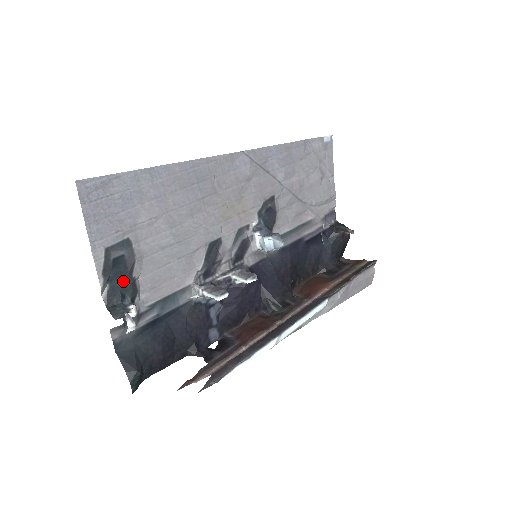
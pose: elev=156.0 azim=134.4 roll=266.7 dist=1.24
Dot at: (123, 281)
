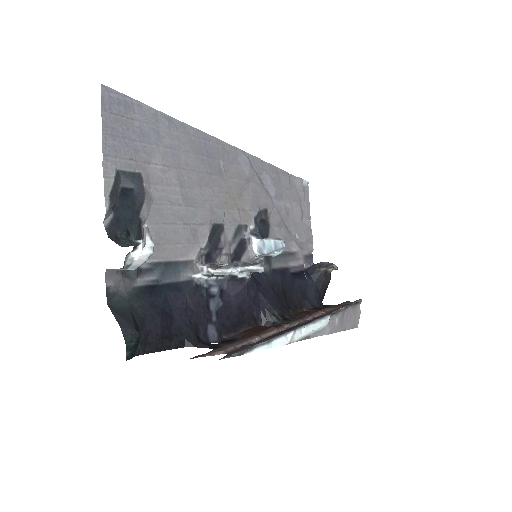
Dot at: (129, 216)
